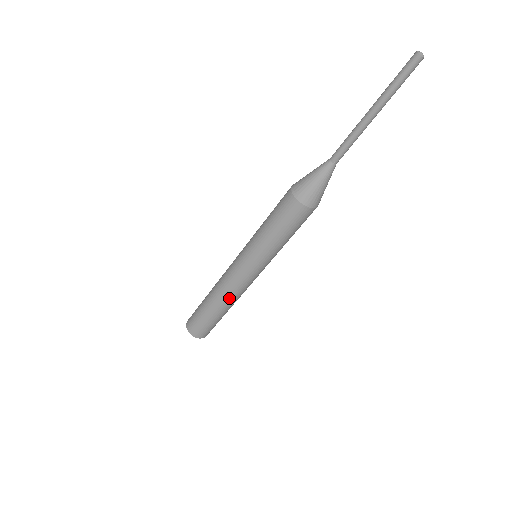
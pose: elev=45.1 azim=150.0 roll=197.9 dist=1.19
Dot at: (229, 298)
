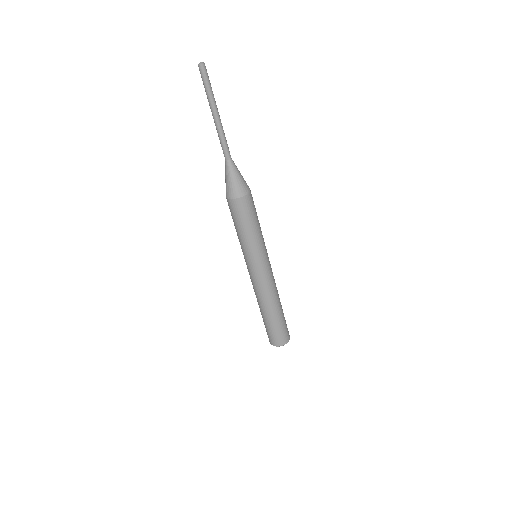
Dot at: (257, 297)
